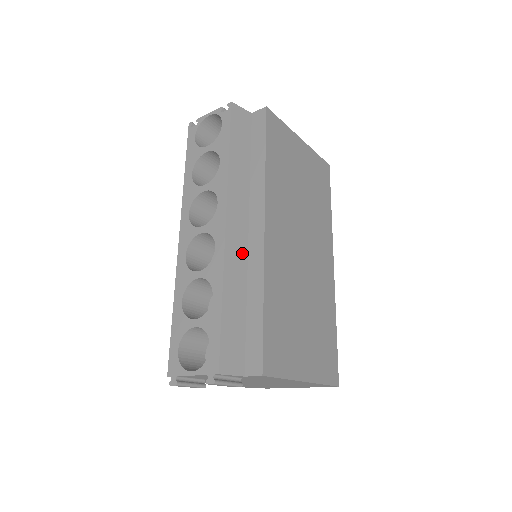
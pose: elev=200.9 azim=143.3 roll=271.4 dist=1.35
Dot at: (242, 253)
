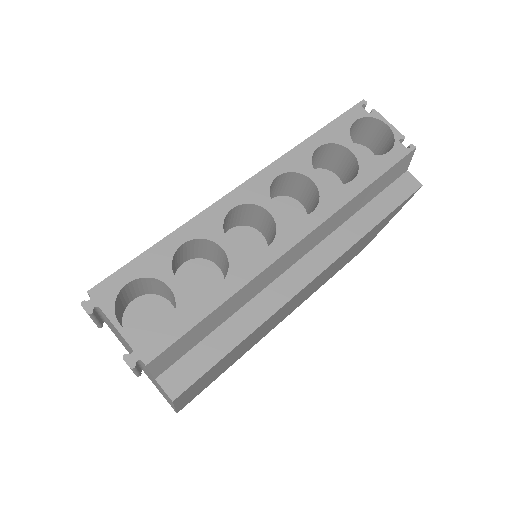
Dot at: (276, 274)
